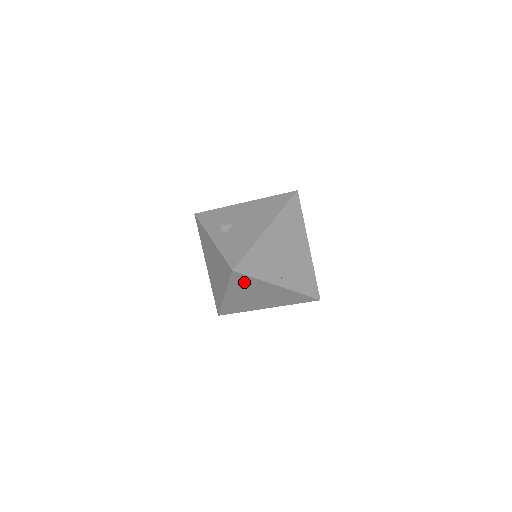
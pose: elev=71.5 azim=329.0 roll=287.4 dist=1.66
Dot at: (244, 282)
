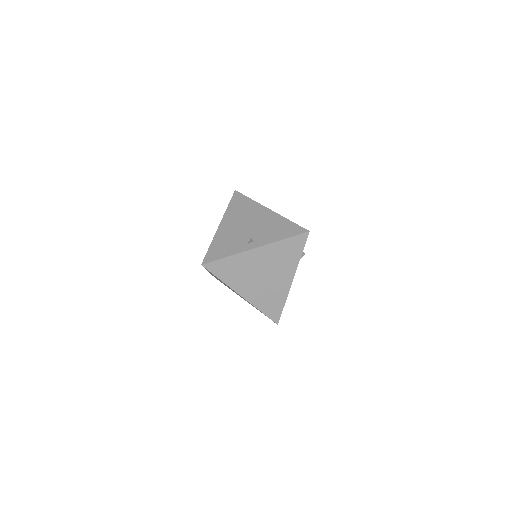
Dot at: (228, 269)
